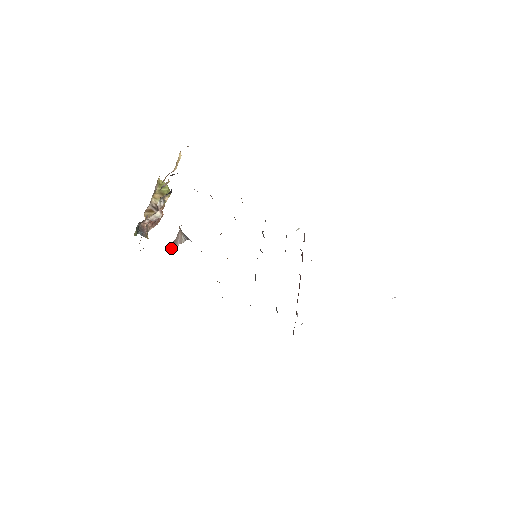
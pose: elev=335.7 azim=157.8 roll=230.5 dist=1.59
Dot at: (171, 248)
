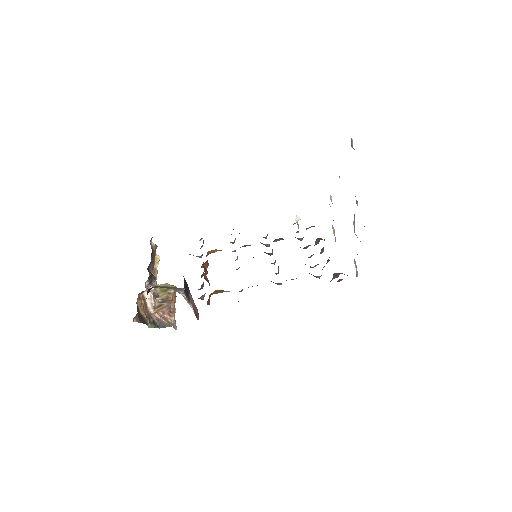
Dot at: (197, 318)
